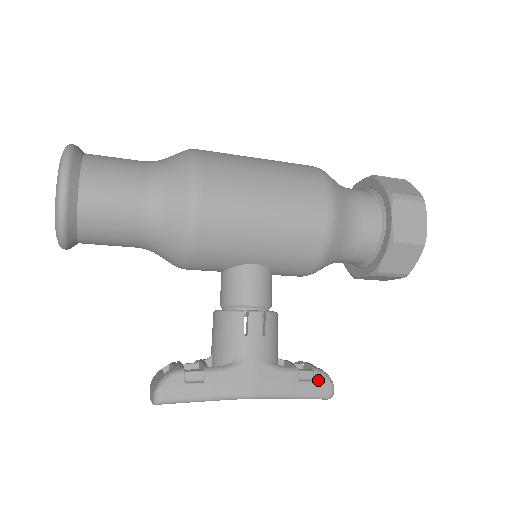
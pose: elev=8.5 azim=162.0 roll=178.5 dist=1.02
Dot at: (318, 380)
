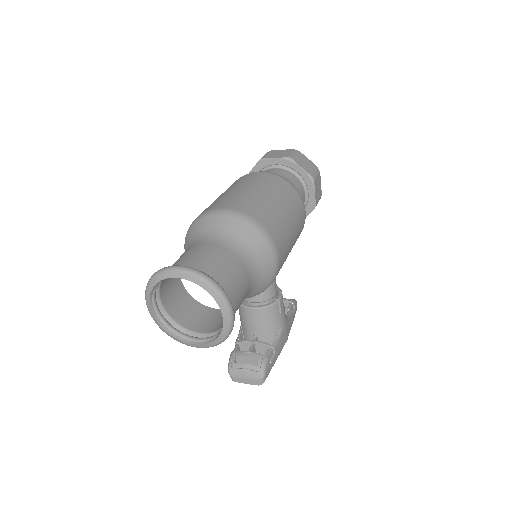
Dot at: (295, 307)
